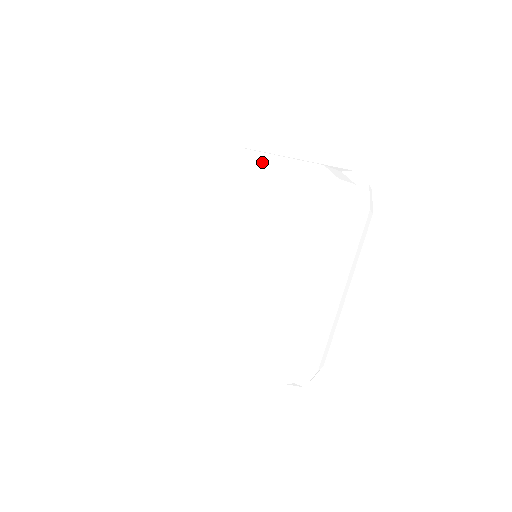
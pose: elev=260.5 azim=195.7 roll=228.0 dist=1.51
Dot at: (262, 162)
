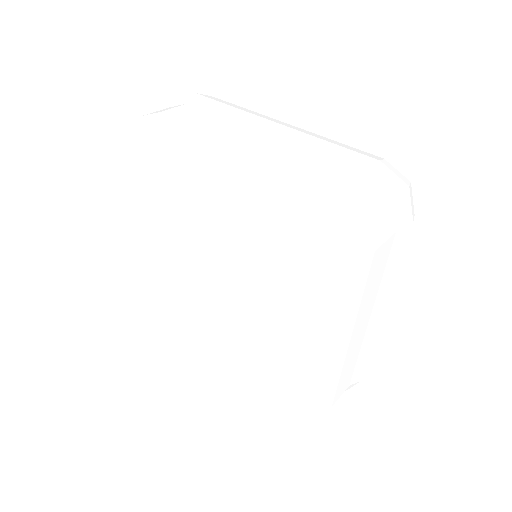
Dot at: (236, 158)
